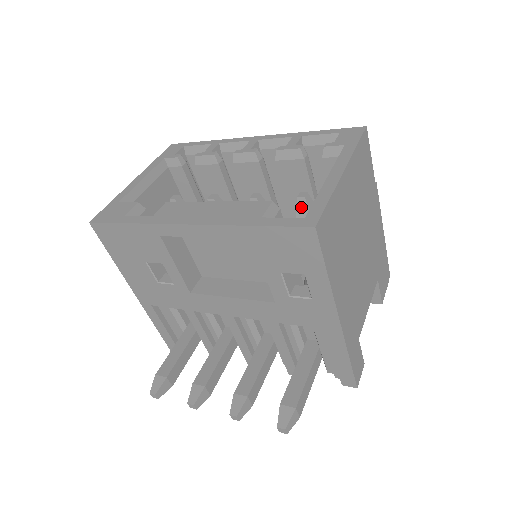
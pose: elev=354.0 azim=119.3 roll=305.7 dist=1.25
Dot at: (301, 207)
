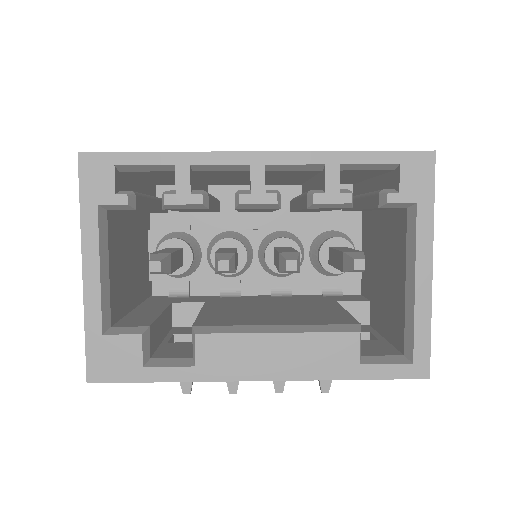
Dot at: (355, 271)
